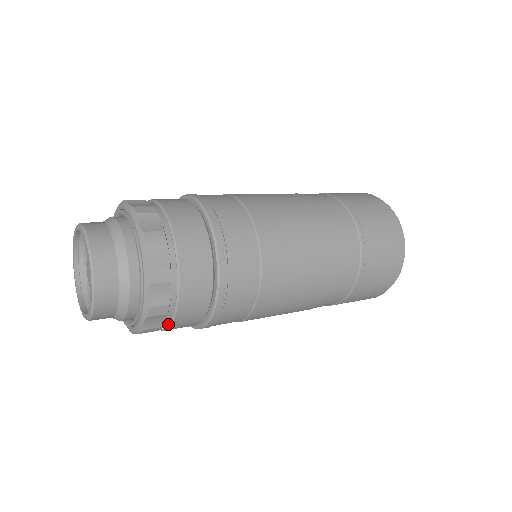
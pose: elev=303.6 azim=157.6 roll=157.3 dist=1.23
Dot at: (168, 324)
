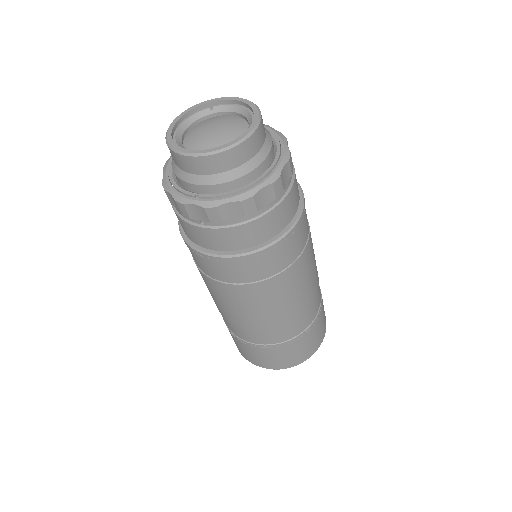
Dot at: (283, 195)
